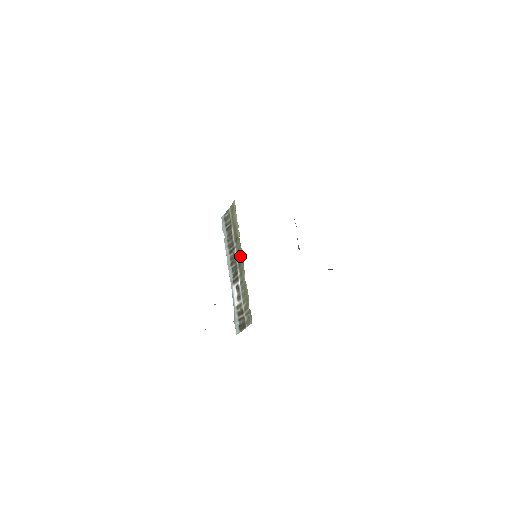
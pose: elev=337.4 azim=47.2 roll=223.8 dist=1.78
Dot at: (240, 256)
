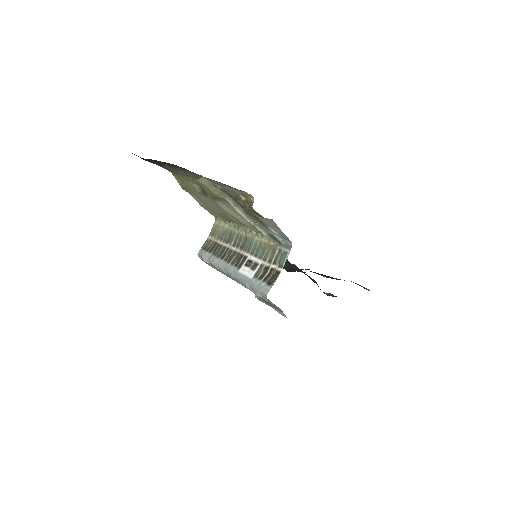
Dot at: (242, 237)
